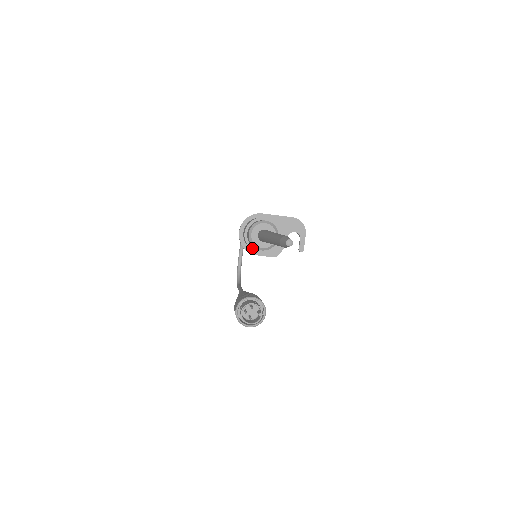
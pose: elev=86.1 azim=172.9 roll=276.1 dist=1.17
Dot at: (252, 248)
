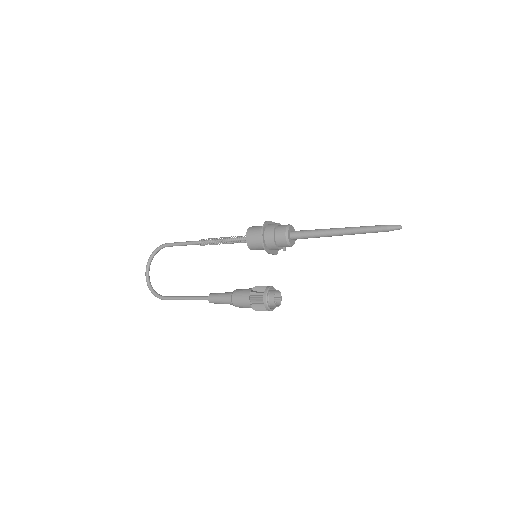
Dot at: (277, 246)
